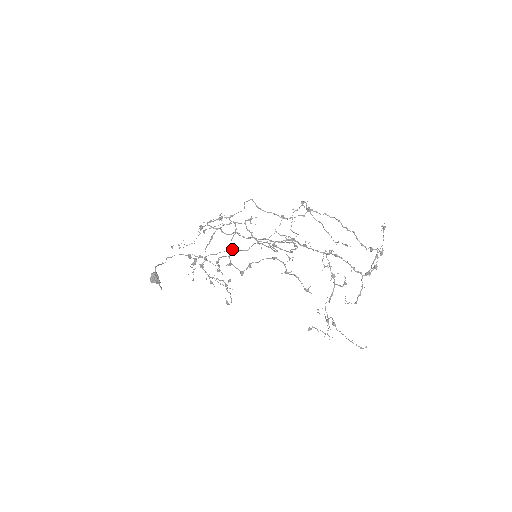
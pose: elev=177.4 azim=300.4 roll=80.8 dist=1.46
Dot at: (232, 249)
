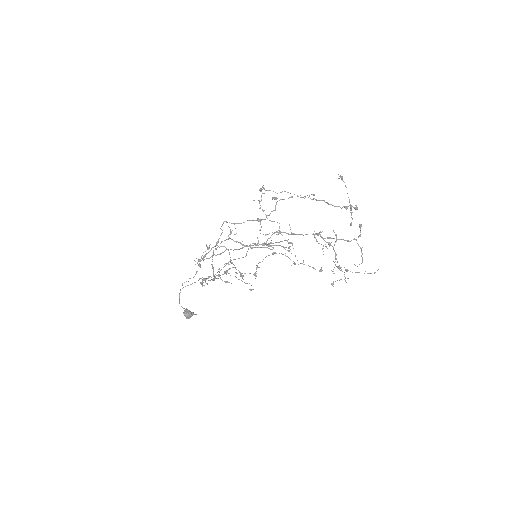
Dot at: occluded
